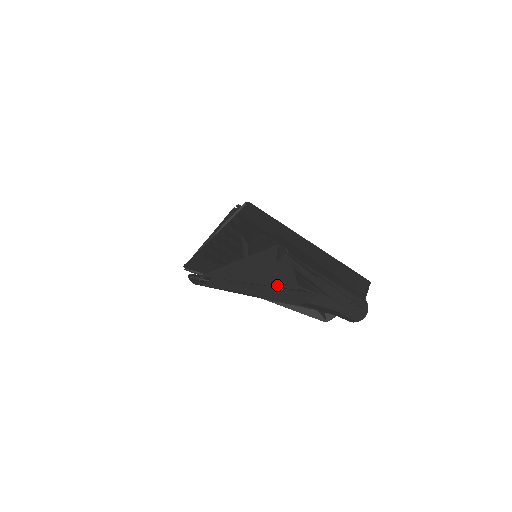
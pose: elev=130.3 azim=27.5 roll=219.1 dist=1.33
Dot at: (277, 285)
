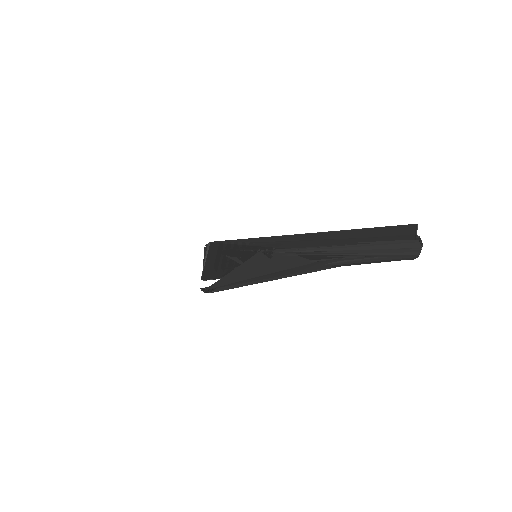
Dot at: (286, 268)
